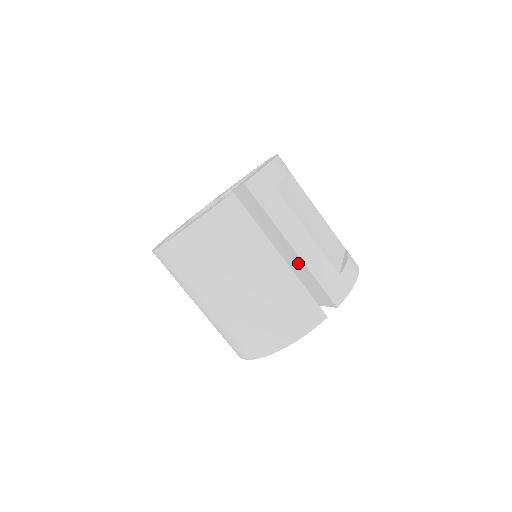
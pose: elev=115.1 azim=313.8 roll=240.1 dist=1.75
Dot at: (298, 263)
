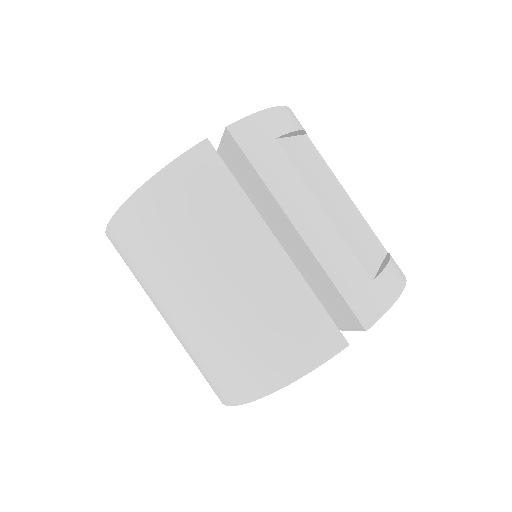
Dot at: (306, 257)
